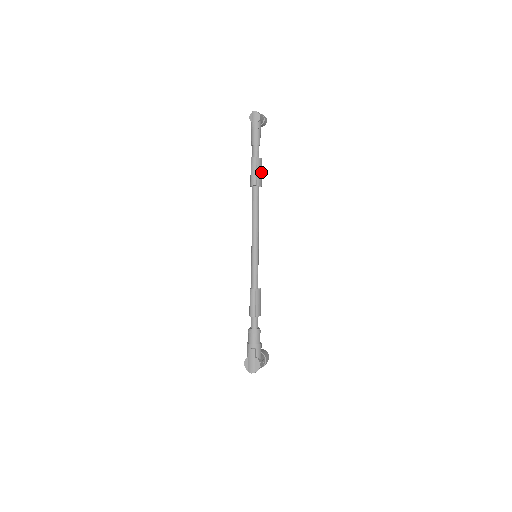
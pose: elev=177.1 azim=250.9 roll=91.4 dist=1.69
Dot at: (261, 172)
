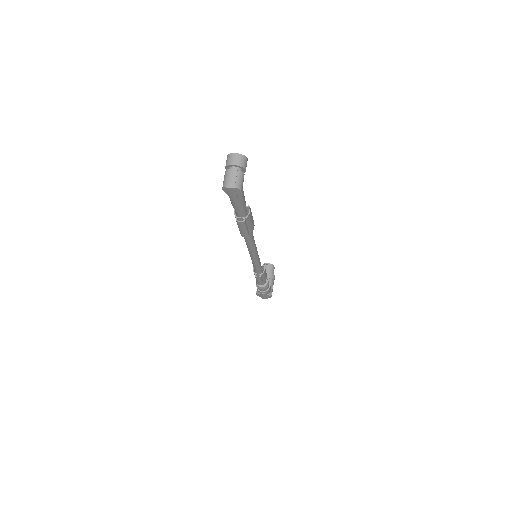
Dot at: (252, 220)
